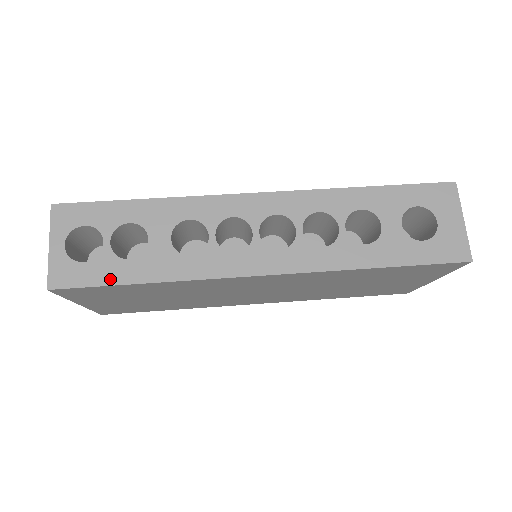
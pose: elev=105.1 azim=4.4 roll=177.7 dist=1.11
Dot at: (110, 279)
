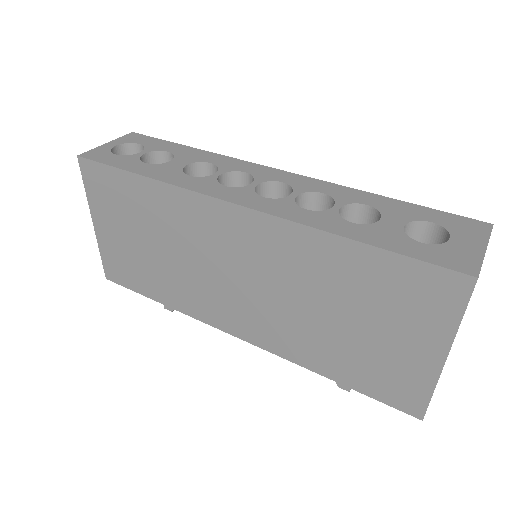
Dot at: (121, 165)
